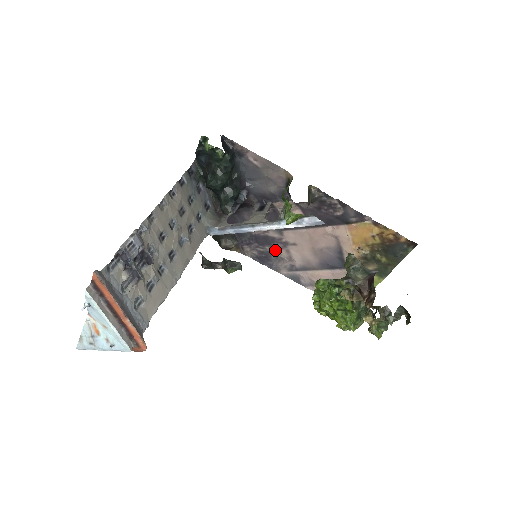
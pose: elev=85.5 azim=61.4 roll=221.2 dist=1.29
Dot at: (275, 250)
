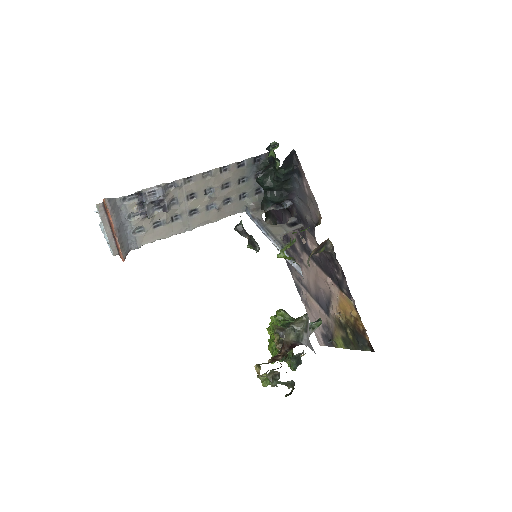
Dot at: (295, 258)
